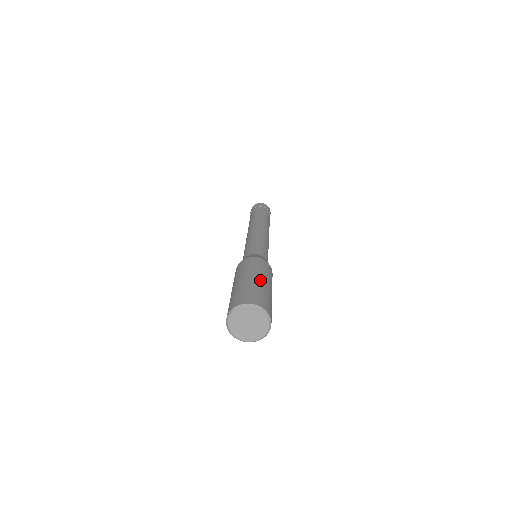
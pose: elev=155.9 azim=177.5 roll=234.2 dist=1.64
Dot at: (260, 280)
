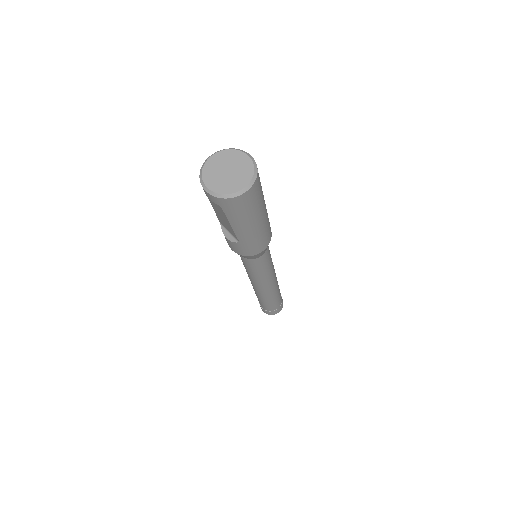
Dot at: occluded
